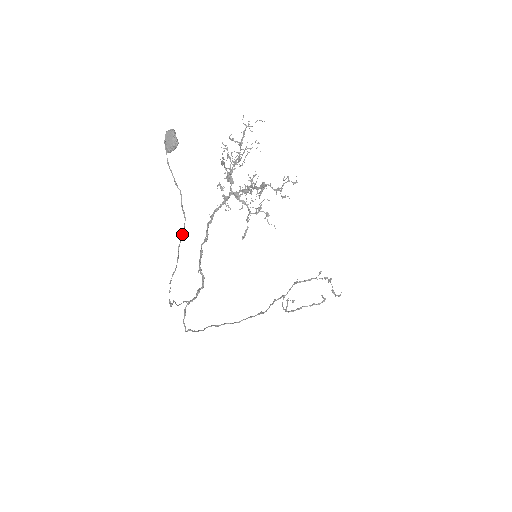
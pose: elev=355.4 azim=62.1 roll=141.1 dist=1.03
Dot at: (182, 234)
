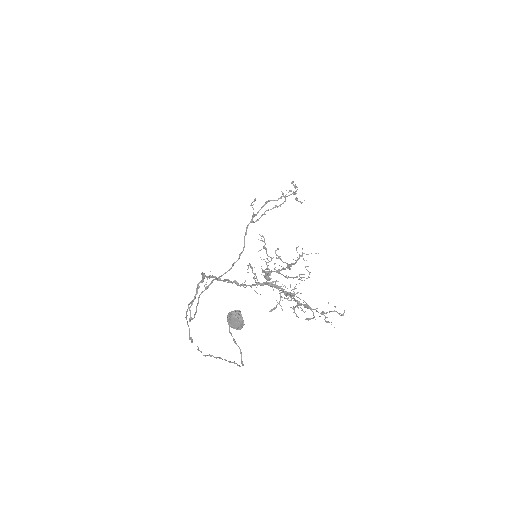
Dot at: (234, 363)
